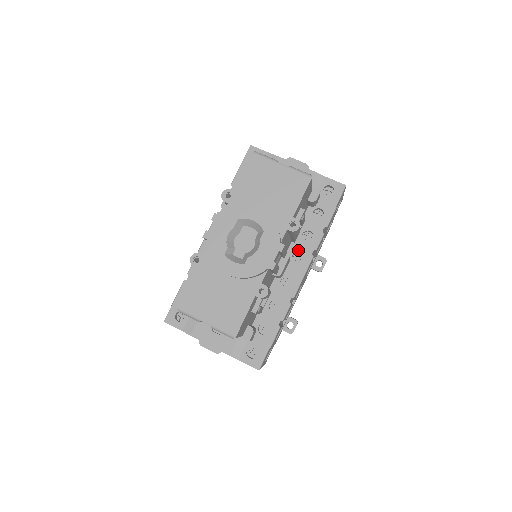
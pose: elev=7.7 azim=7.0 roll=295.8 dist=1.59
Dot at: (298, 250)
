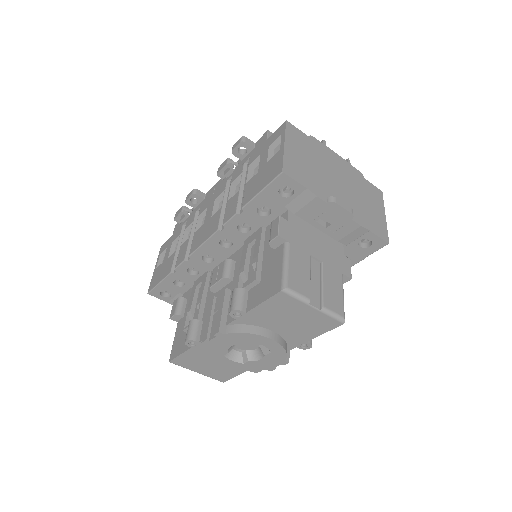
Dot at: occluded
